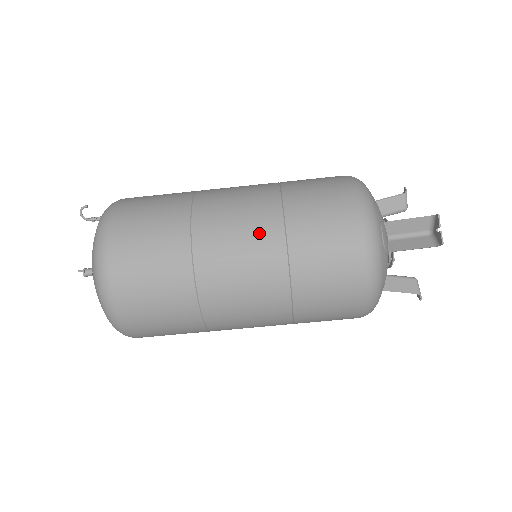
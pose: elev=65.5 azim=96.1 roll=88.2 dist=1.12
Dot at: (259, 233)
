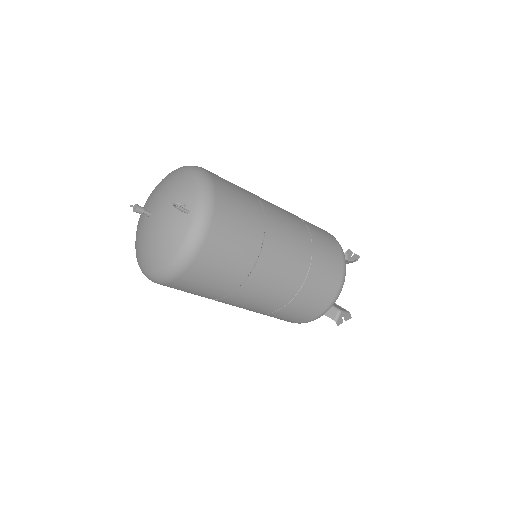
Dot at: (276, 299)
